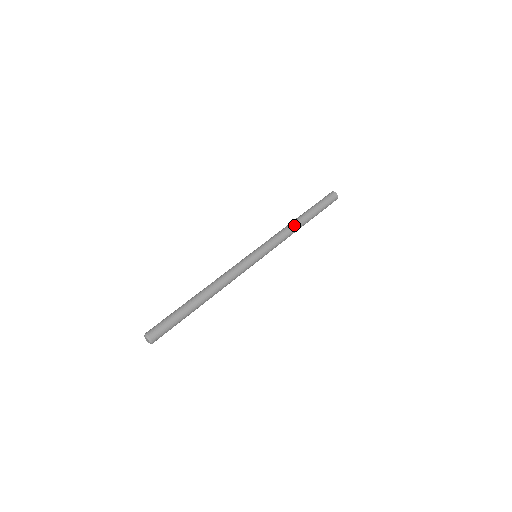
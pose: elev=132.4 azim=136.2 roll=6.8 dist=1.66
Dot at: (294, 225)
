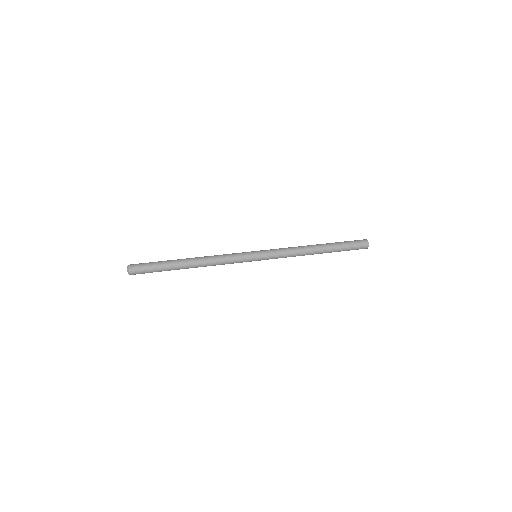
Dot at: (307, 248)
